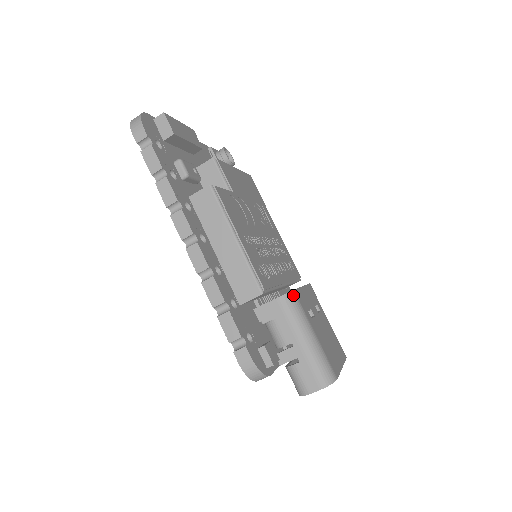
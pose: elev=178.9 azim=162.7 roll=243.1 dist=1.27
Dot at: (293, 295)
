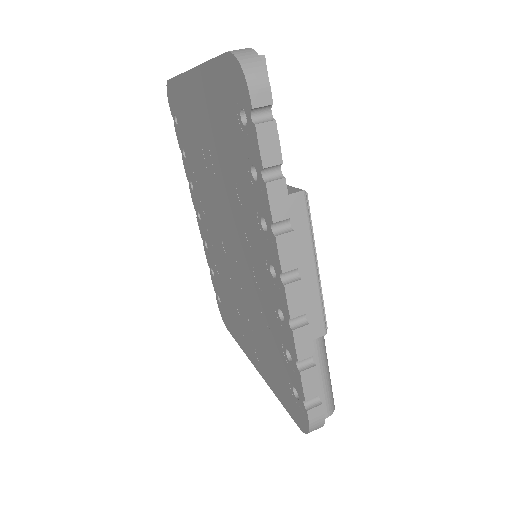
Dot at: occluded
